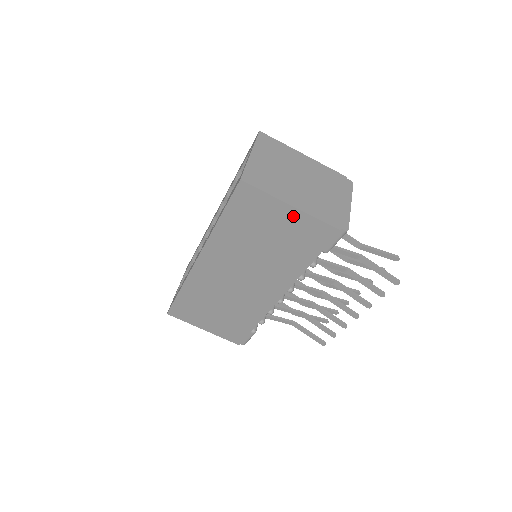
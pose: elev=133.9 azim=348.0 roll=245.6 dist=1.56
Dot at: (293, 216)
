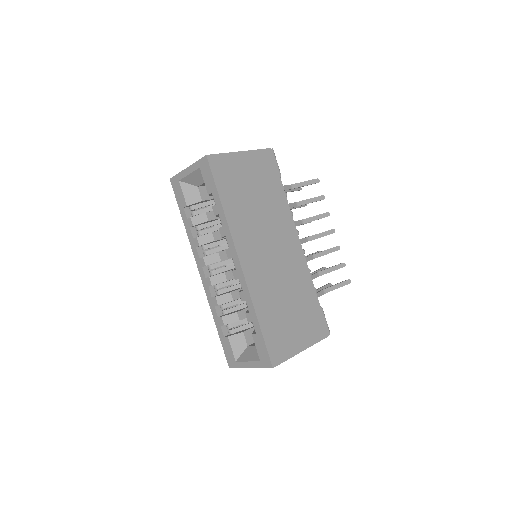
Dot at: (248, 159)
